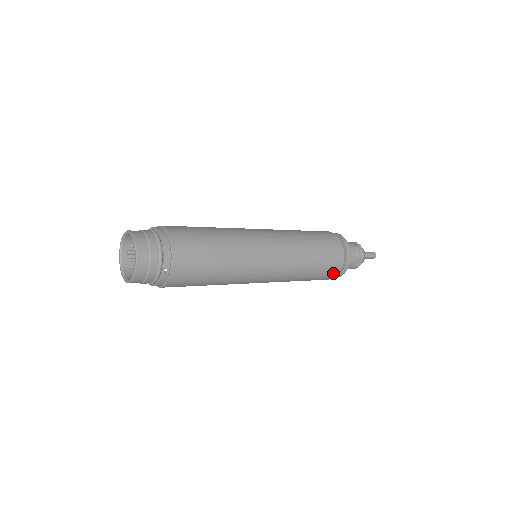
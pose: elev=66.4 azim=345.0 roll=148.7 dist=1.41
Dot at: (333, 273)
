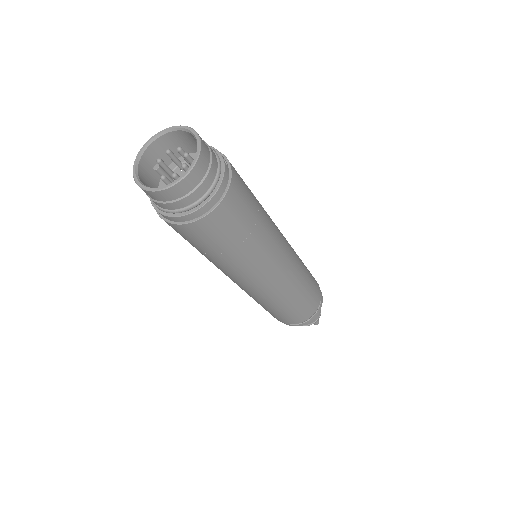
Dot at: (318, 290)
